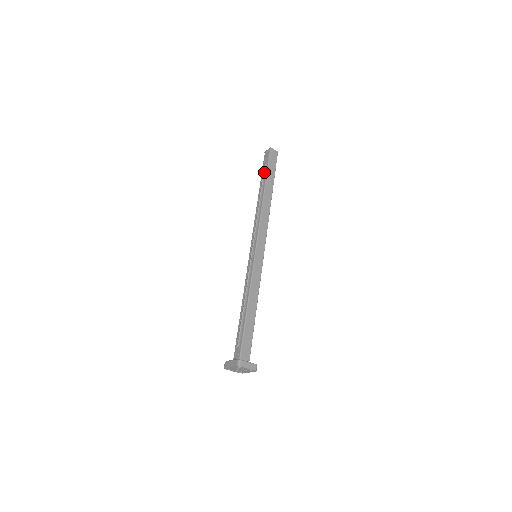
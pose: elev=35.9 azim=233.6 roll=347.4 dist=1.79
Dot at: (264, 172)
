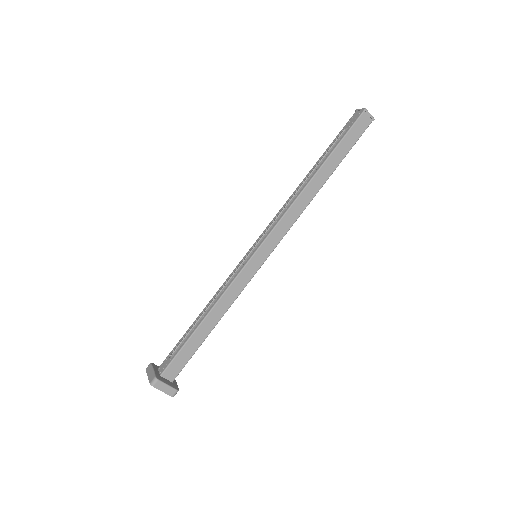
Dot at: (335, 142)
